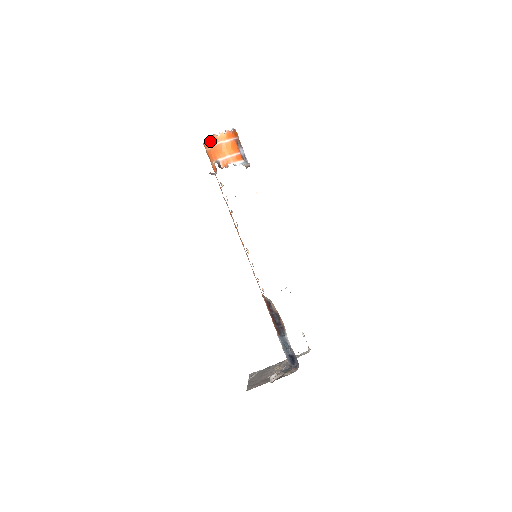
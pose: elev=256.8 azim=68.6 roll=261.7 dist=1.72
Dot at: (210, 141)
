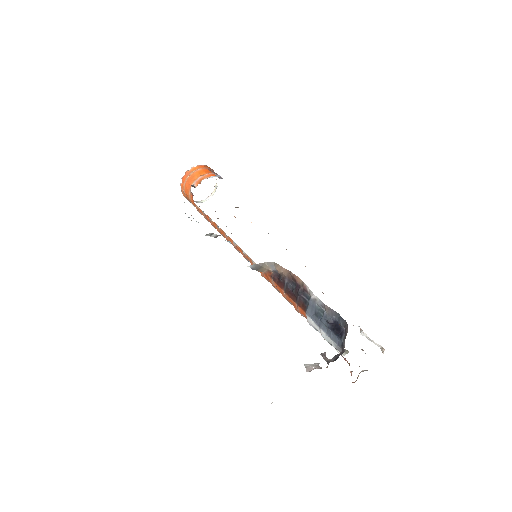
Dot at: (184, 178)
